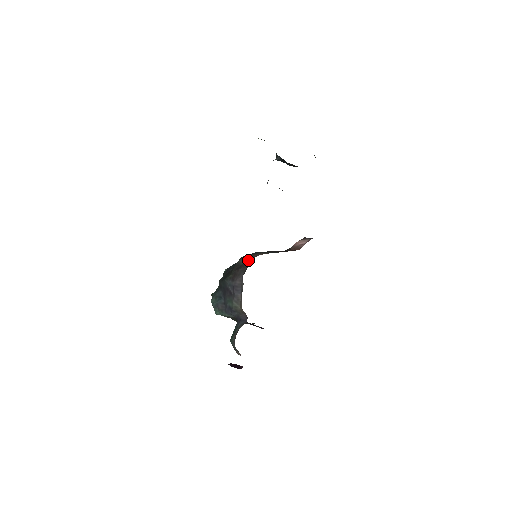
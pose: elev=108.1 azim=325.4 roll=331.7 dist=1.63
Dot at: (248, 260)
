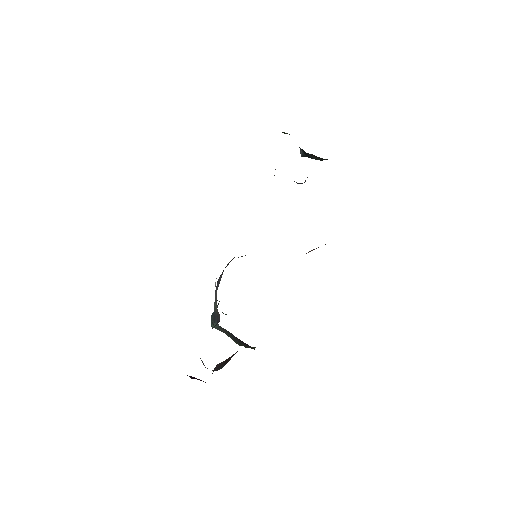
Dot at: occluded
